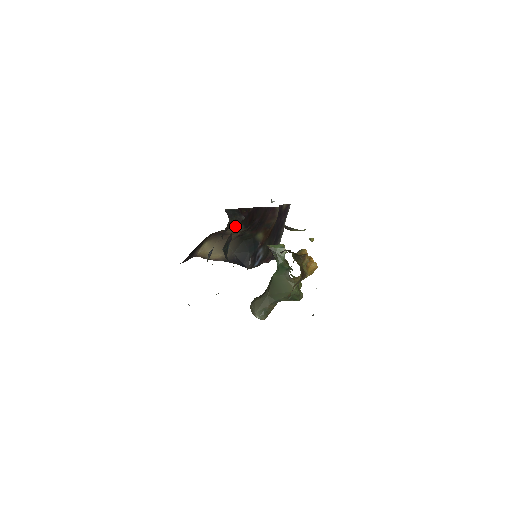
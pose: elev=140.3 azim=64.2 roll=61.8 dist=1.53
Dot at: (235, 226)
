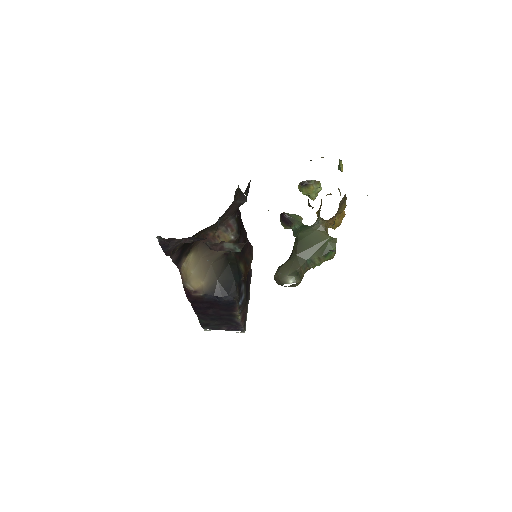
Dot at: (231, 221)
